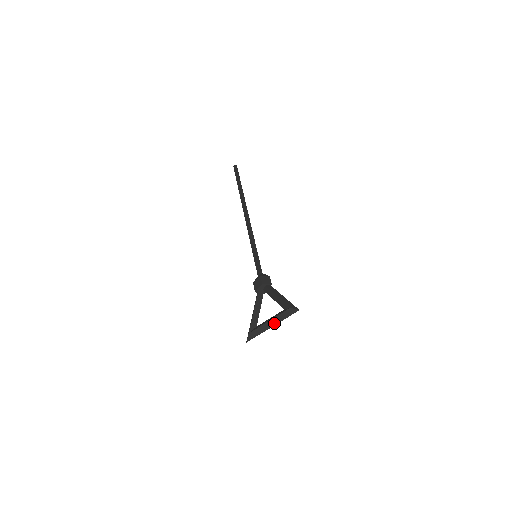
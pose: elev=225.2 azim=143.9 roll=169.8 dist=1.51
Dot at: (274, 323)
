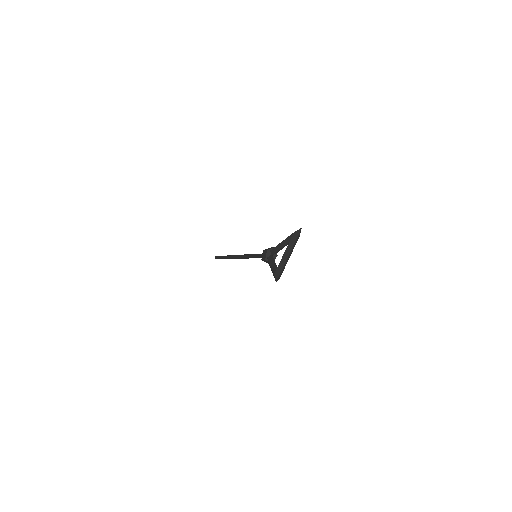
Dot at: (289, 251)
